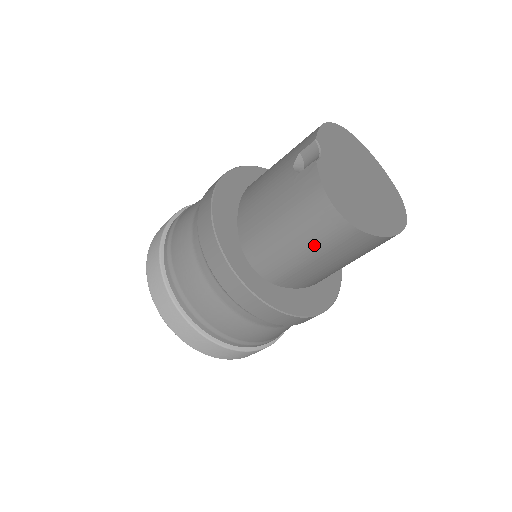
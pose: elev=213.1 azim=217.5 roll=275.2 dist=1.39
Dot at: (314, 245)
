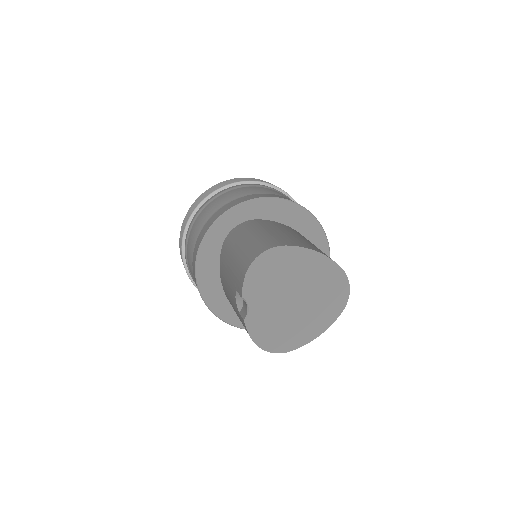
Dot at: occluded
